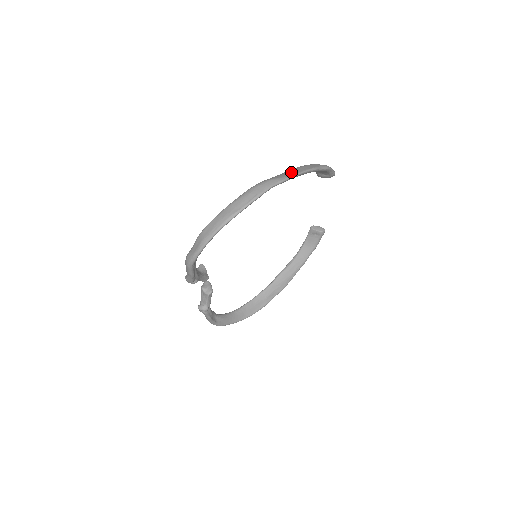
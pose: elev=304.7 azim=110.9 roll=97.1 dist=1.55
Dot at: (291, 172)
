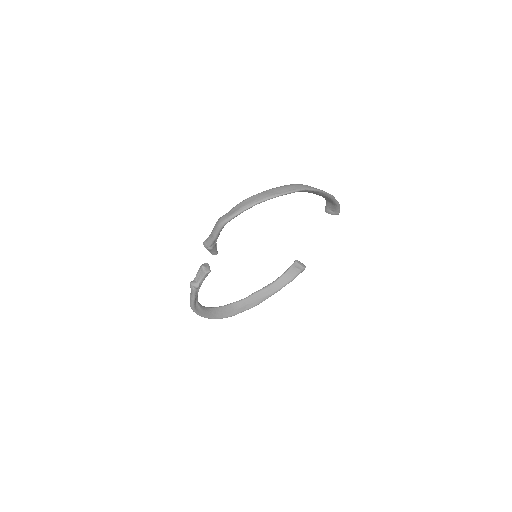
Dot at: occluded
